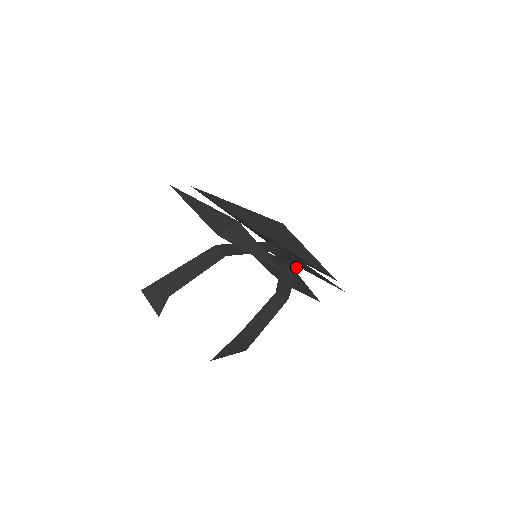
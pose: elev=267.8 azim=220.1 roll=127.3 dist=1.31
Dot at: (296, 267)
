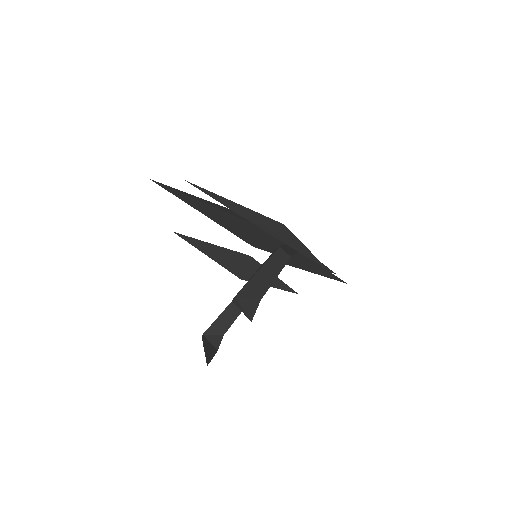
Dot at: occluded
